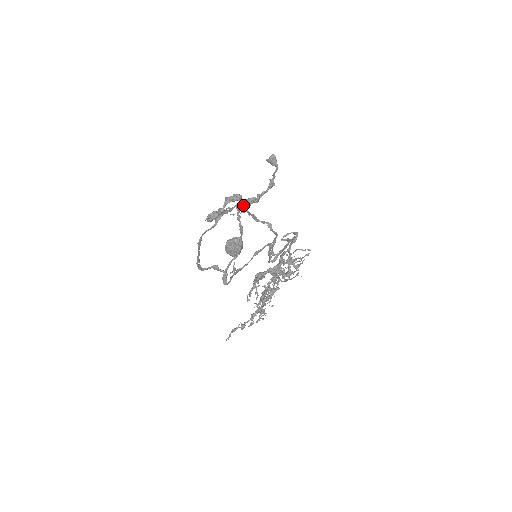
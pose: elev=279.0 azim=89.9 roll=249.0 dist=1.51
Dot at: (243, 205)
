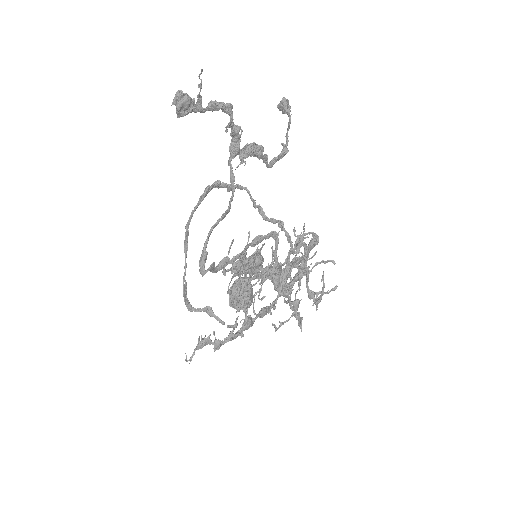
Dot at: (238, 144)
